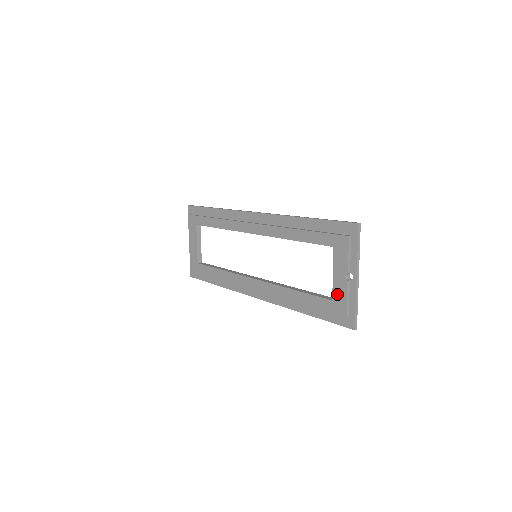
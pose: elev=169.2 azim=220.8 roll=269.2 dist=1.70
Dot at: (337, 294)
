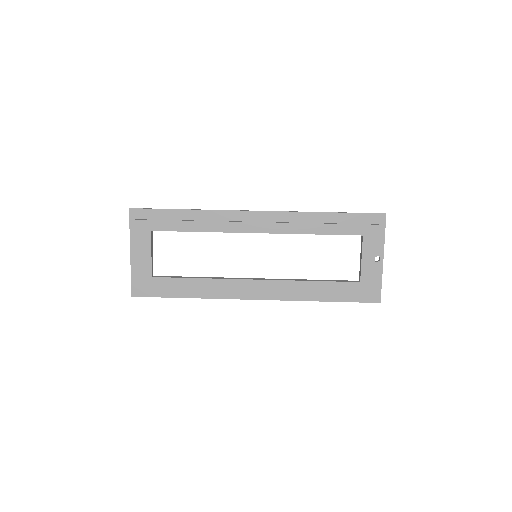
Dot at: (366, 276)
